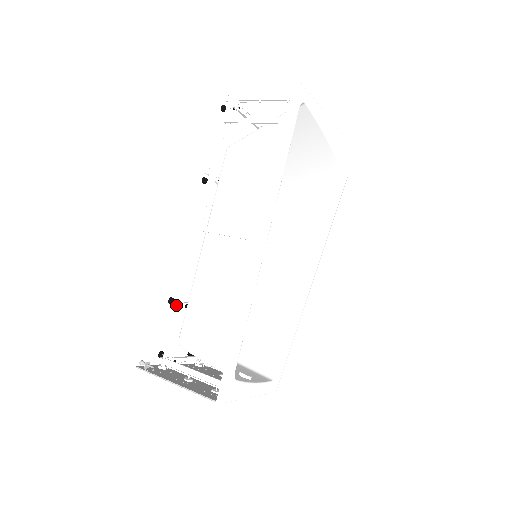
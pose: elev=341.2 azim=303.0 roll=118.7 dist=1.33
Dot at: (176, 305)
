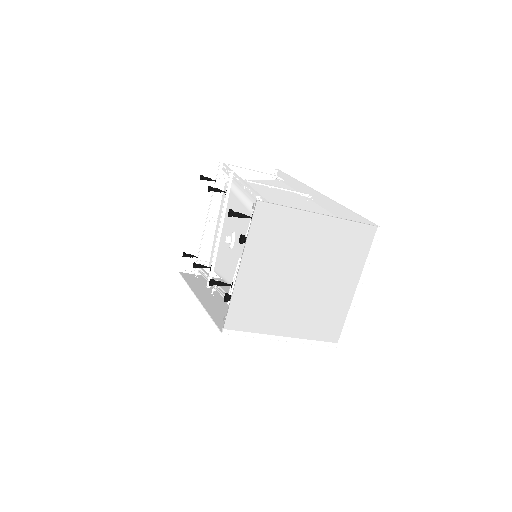
Dot at: (261, 198)
